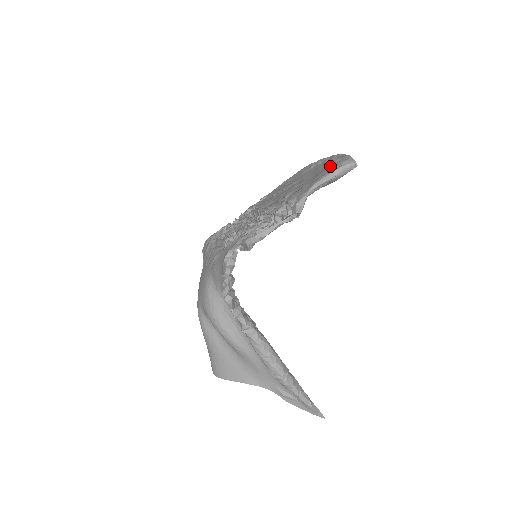
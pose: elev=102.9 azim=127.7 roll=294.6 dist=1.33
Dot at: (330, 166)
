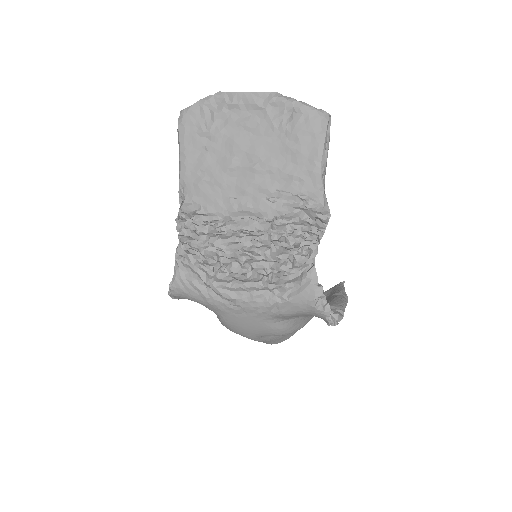
Dot at: (301, 133)
